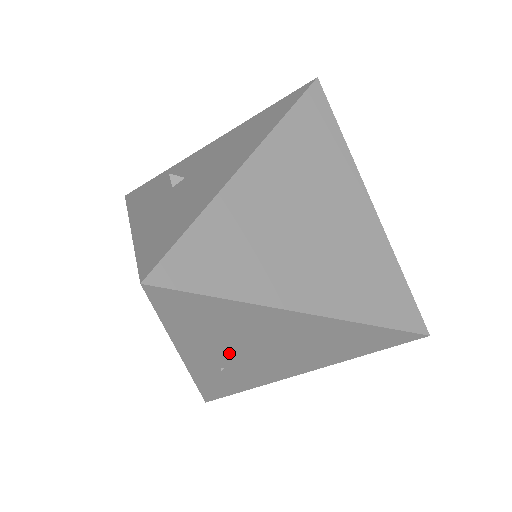
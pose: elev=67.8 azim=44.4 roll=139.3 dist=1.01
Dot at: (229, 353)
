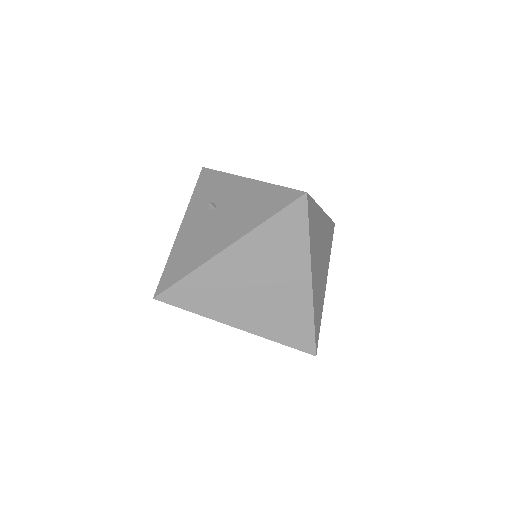
Dot at: occluded
